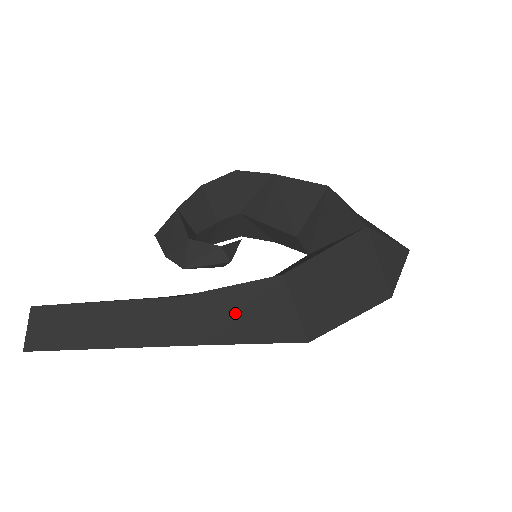
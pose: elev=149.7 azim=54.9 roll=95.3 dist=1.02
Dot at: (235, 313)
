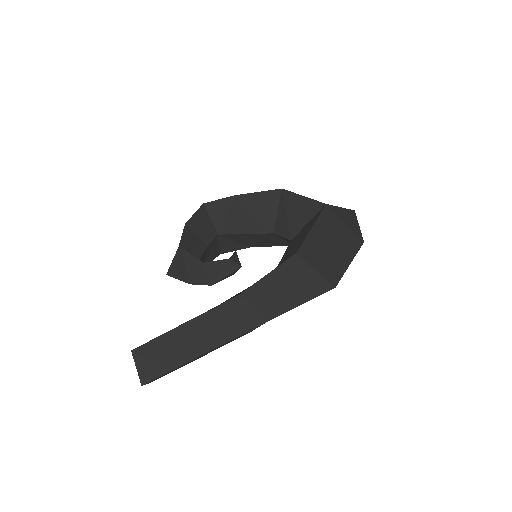
Dot at: (279, 291)
